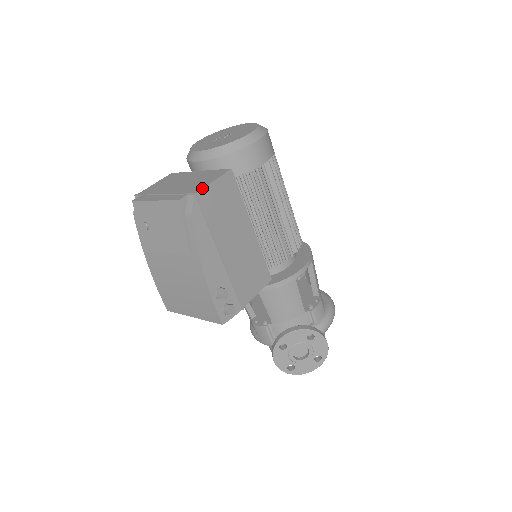
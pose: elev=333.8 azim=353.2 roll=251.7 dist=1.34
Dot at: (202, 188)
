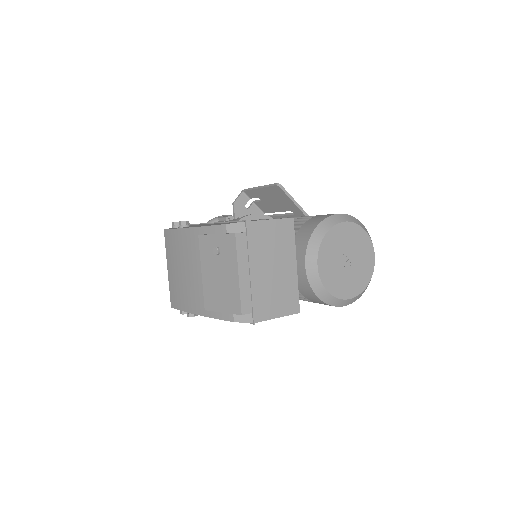
Dot at: (264, 320)
